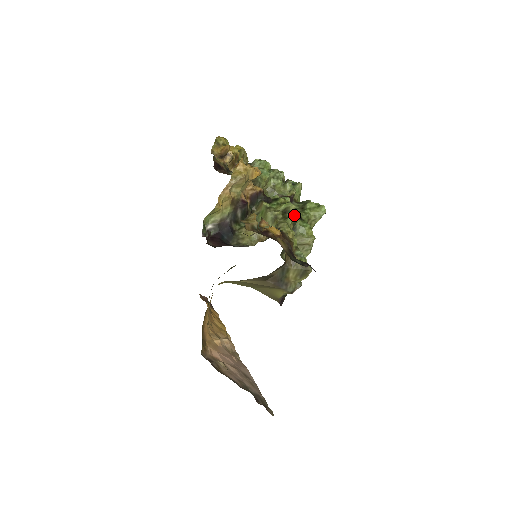
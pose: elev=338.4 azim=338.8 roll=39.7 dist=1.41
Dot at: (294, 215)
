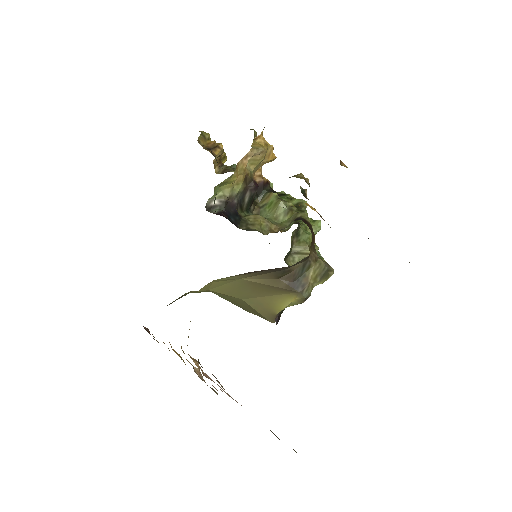
Dot at: occluded
